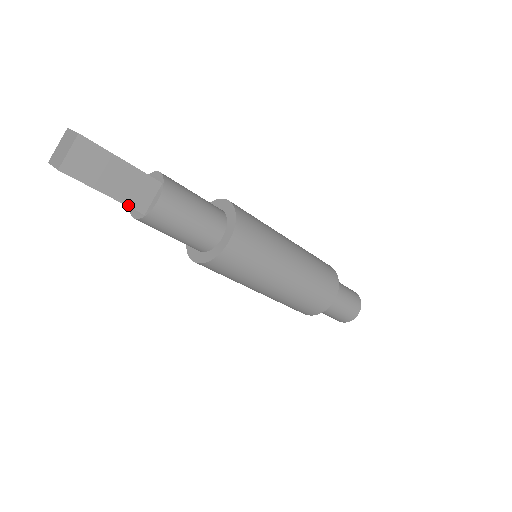
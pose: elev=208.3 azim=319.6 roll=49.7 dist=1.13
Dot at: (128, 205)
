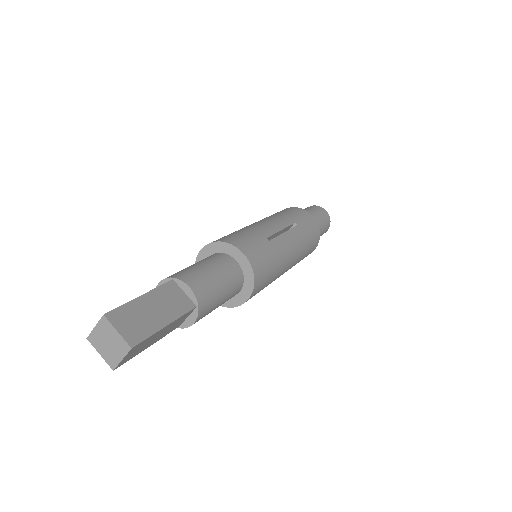
Dot at: occluded
